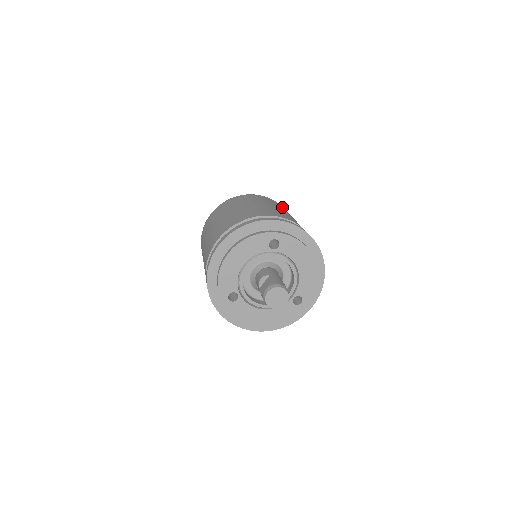
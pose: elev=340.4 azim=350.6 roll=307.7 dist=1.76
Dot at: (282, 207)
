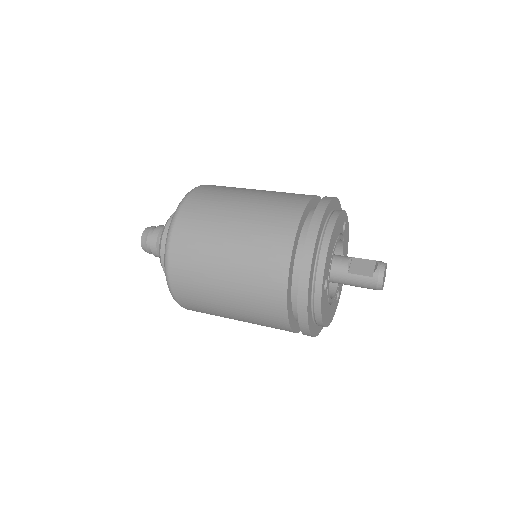
Dot at: occluded
